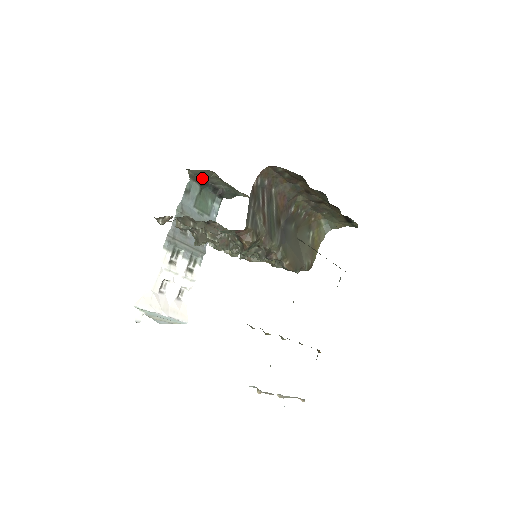
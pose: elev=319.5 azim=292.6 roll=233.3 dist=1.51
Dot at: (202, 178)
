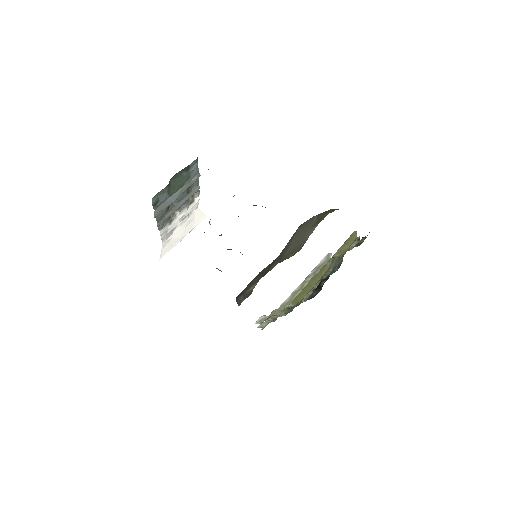
Dot at: occluded
